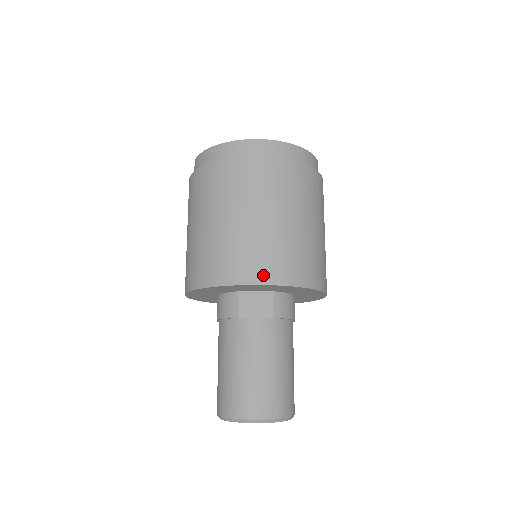
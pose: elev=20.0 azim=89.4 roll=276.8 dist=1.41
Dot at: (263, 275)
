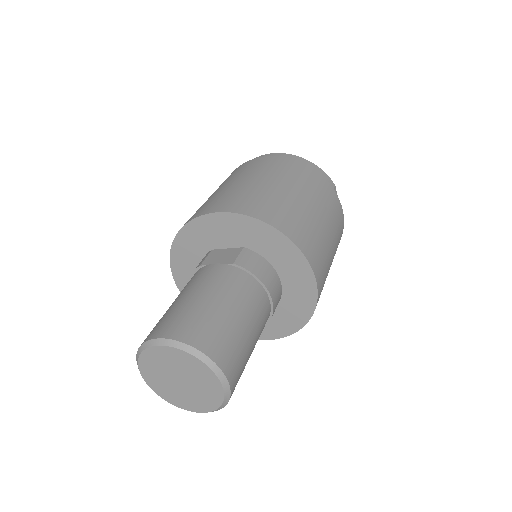
Dot at: (224, 207)
